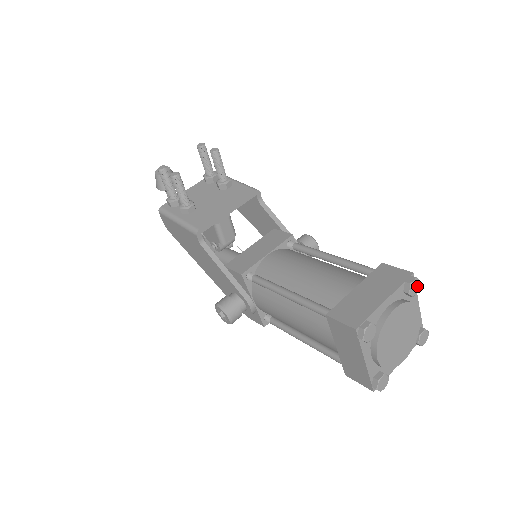
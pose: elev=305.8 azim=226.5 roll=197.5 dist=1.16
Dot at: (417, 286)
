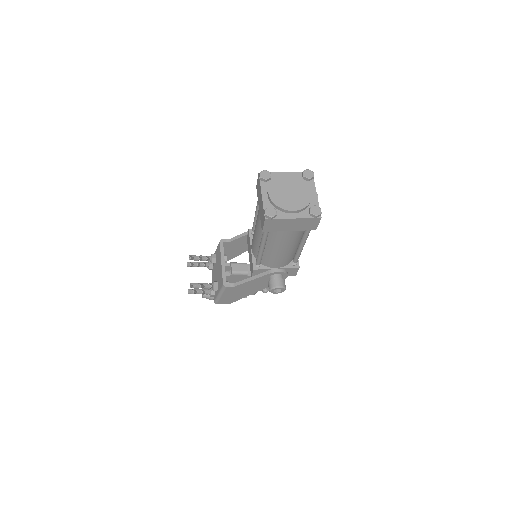
Dot at: (266, 173)
